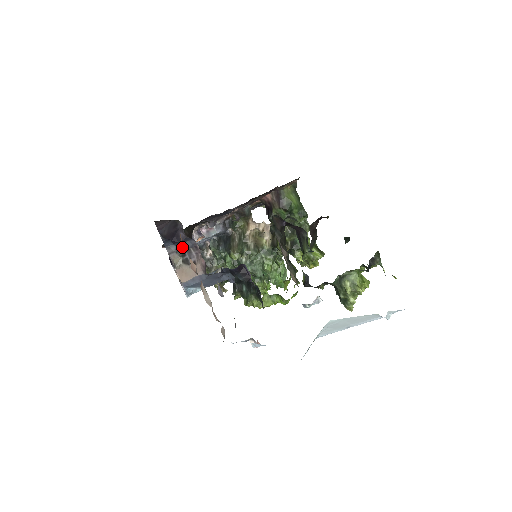
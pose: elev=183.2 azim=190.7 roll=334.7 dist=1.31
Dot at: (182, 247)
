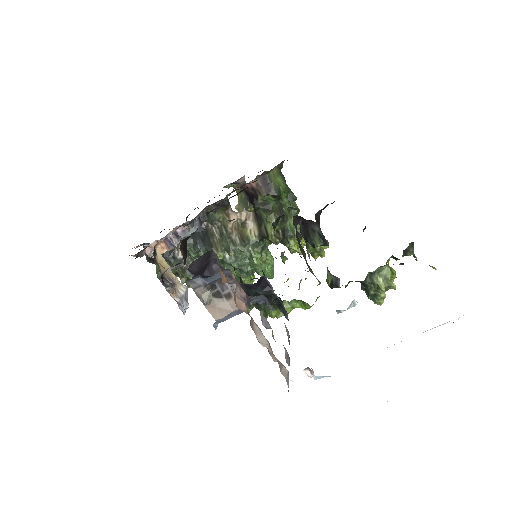
Dot at: (212, 279)
